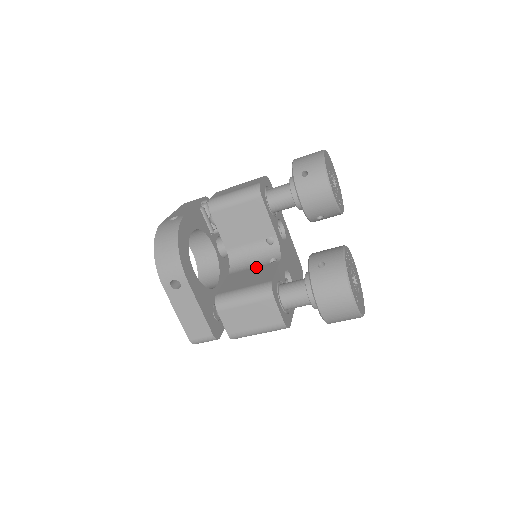
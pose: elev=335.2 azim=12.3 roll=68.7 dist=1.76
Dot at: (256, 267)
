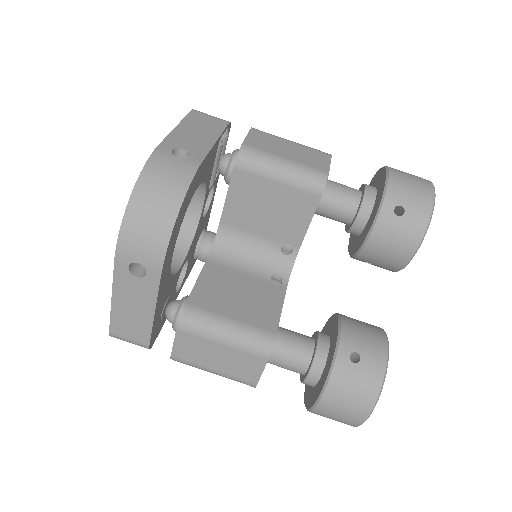
Dot at: (251, 276)
